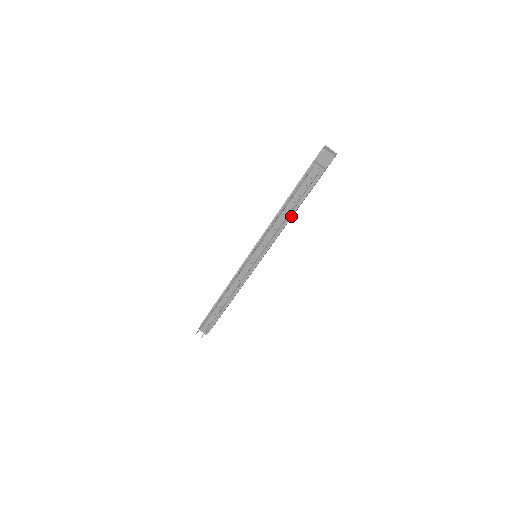
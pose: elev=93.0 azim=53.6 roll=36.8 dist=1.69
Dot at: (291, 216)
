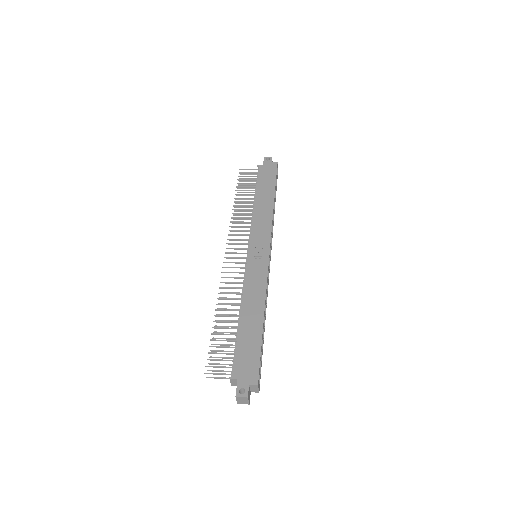
Dot at: occluded
